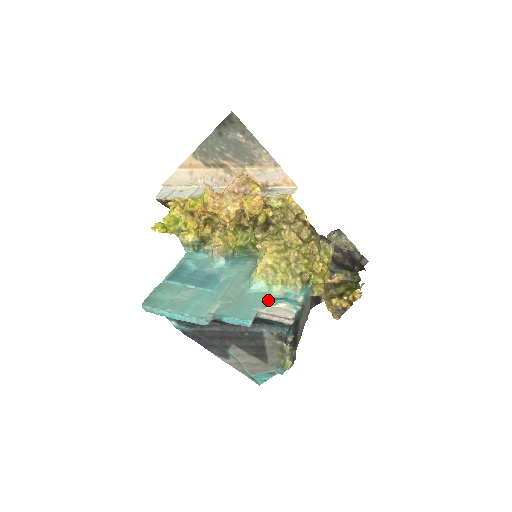
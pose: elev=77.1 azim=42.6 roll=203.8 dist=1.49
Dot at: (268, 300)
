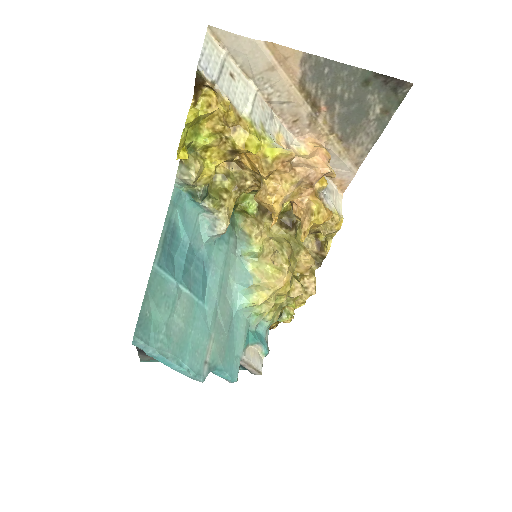
Dot at: (248, 335)
